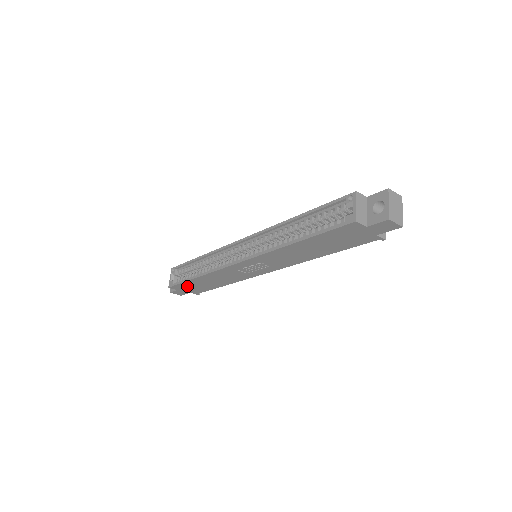
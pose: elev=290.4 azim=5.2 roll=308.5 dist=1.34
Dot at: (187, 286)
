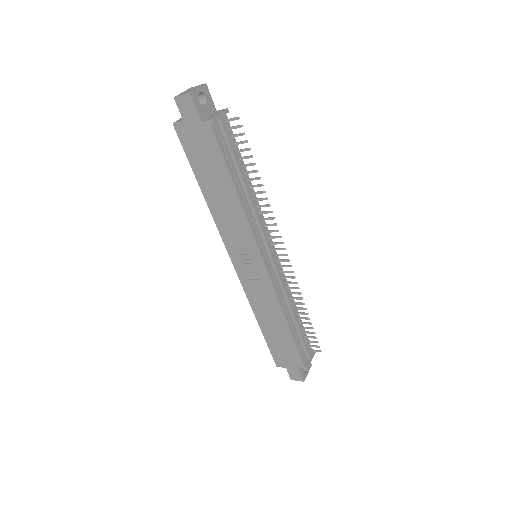
Dot at: (279, 351)
